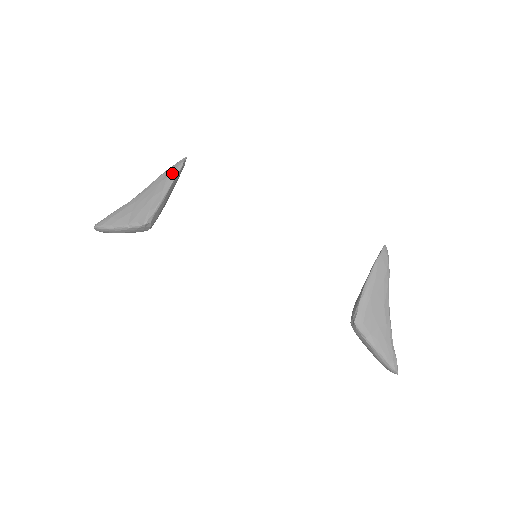
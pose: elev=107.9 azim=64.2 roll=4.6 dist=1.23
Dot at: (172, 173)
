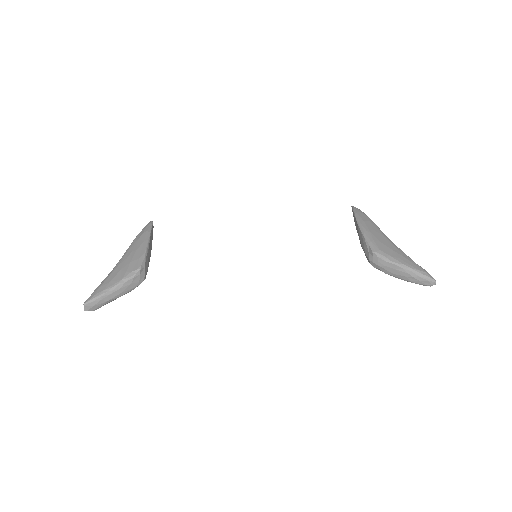
Dot at: (146, 229)
